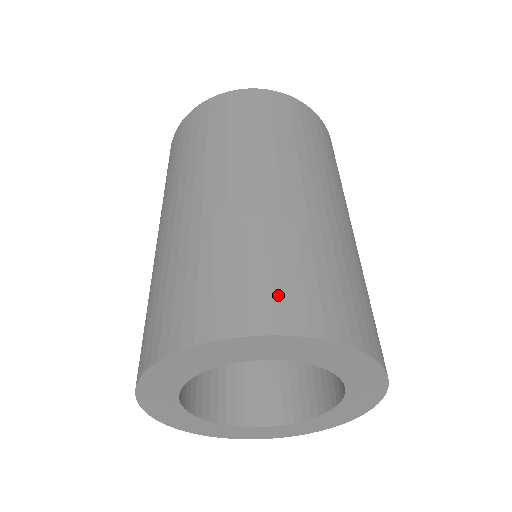
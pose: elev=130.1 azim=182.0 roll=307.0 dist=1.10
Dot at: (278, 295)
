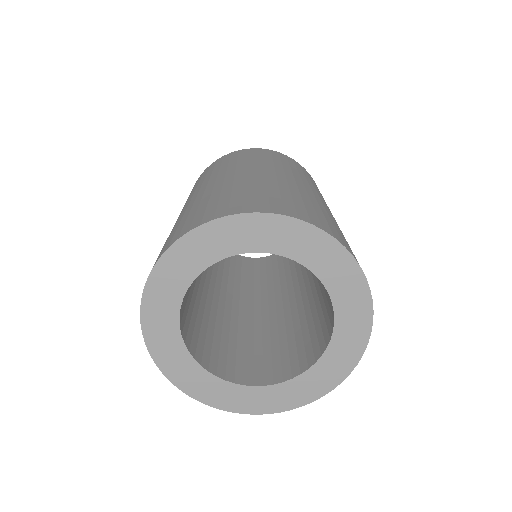
Dot at: (176, 233)
